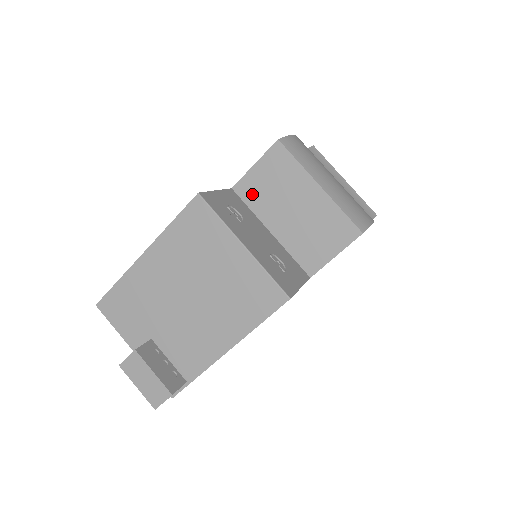
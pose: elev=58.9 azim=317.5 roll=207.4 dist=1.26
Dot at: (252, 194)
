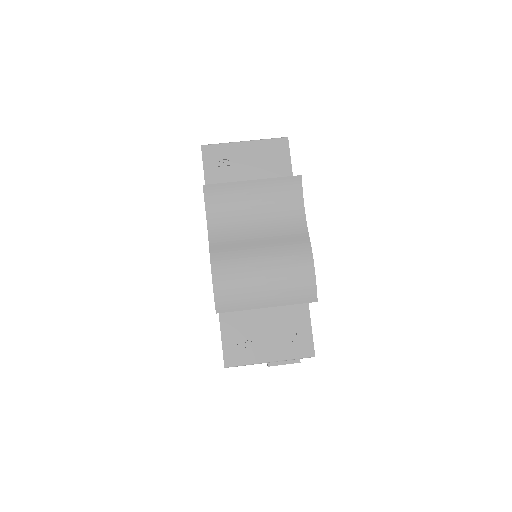
Dot at: occluded
